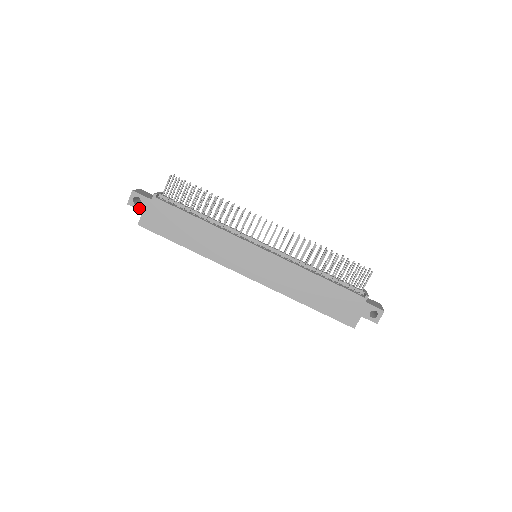
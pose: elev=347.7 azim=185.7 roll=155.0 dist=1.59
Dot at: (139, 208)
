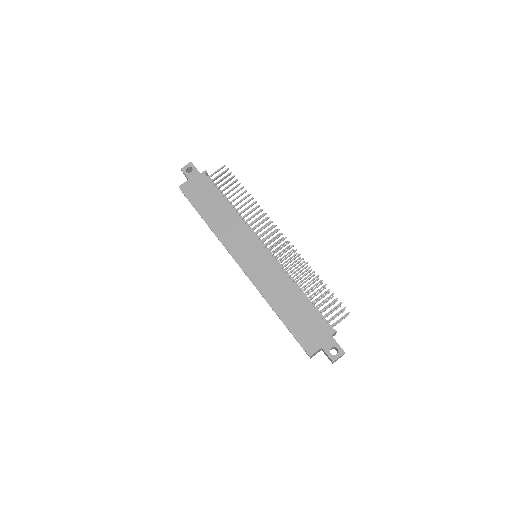
Dot at: (188, 175)
